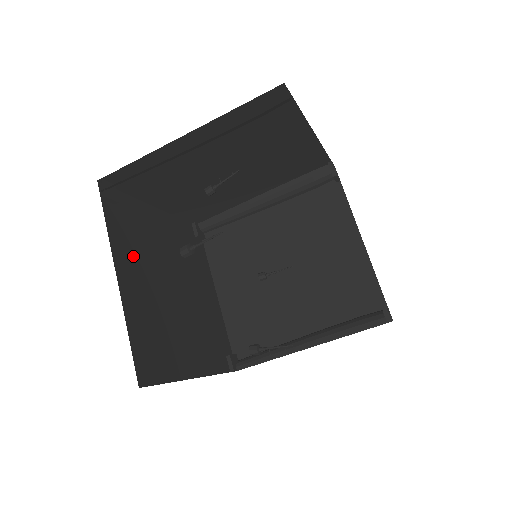
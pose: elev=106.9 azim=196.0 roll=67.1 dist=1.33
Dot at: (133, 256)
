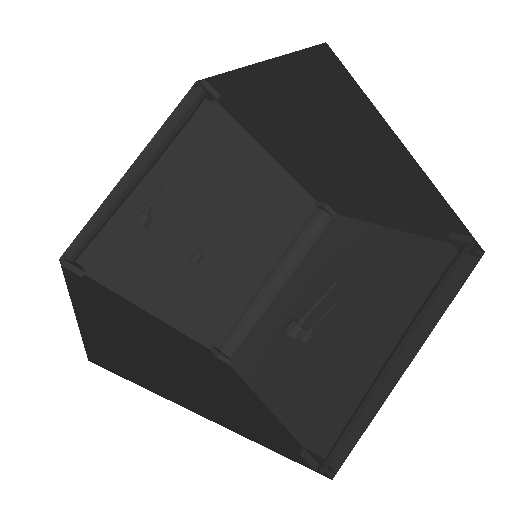
Dot at: (104, 306)
